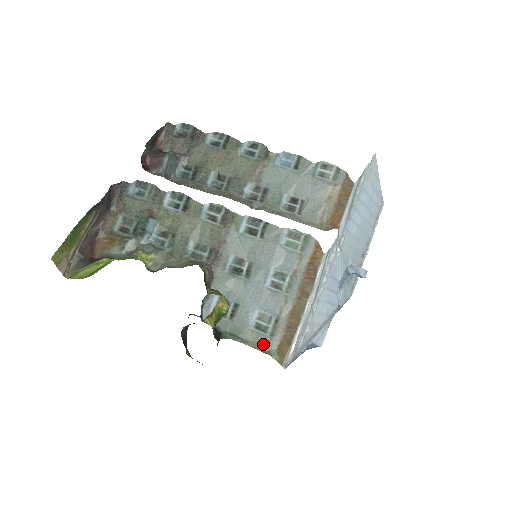
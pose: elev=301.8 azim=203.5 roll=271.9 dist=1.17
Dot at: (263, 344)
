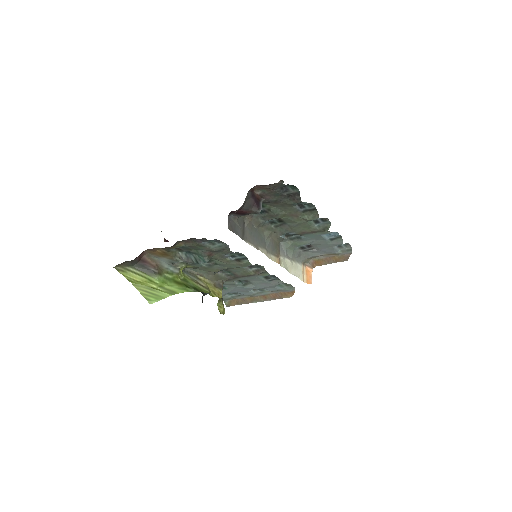
Dot at: (224, 299)
